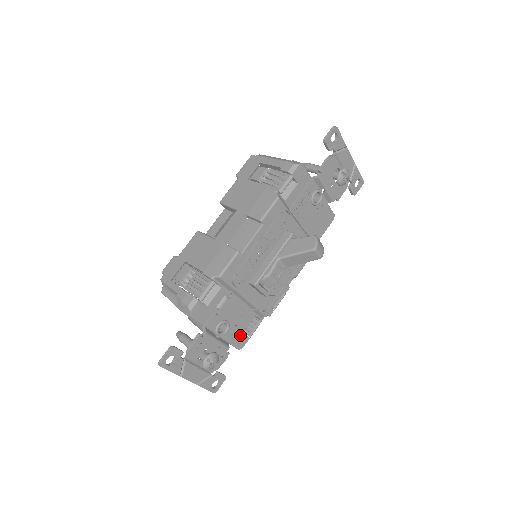
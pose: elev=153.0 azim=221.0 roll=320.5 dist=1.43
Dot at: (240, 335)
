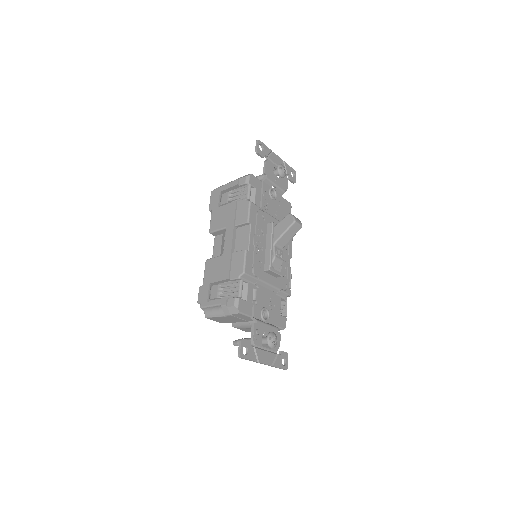
Dot at: (279, 317)
